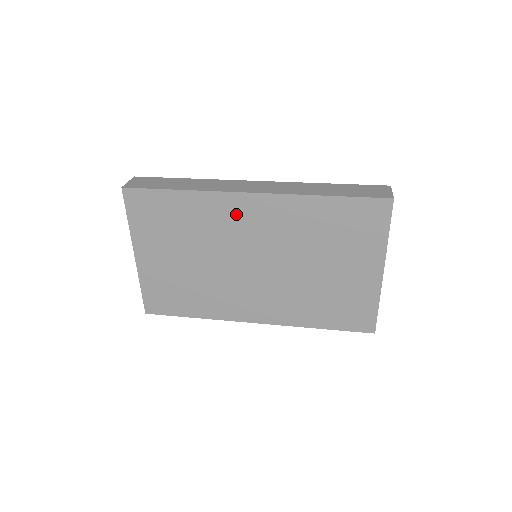
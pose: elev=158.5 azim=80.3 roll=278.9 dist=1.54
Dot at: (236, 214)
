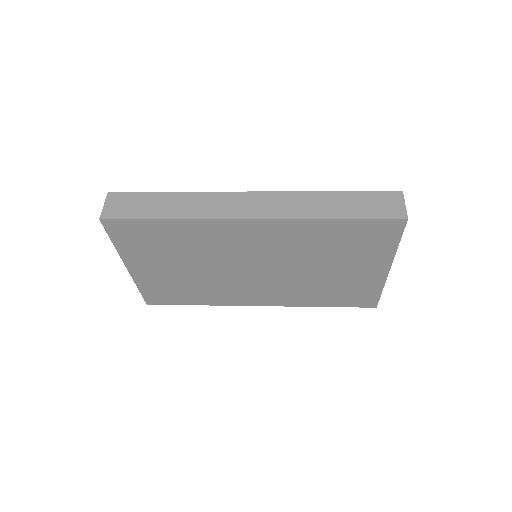
Dot at: (234, 235)
